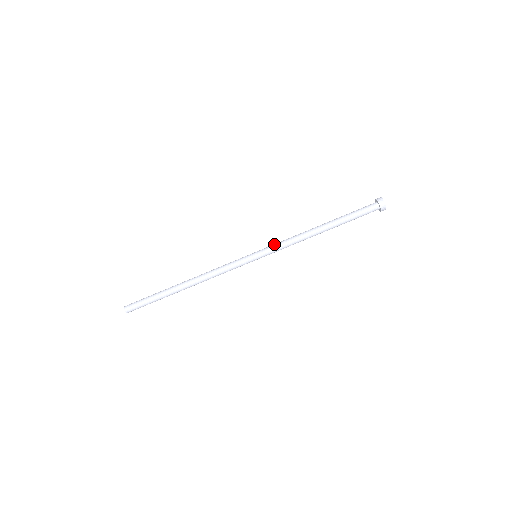
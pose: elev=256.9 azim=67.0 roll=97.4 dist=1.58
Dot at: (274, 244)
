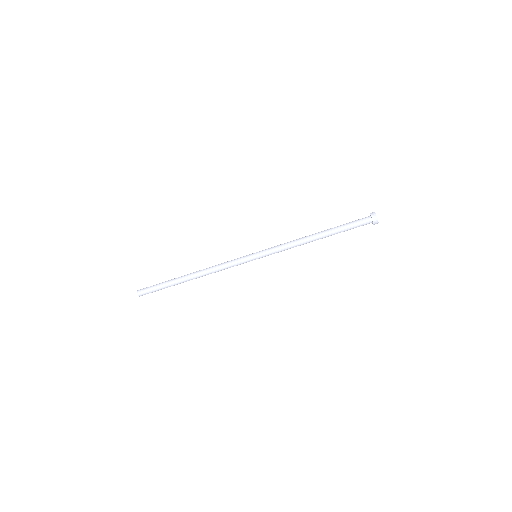
Dot at: occluded
